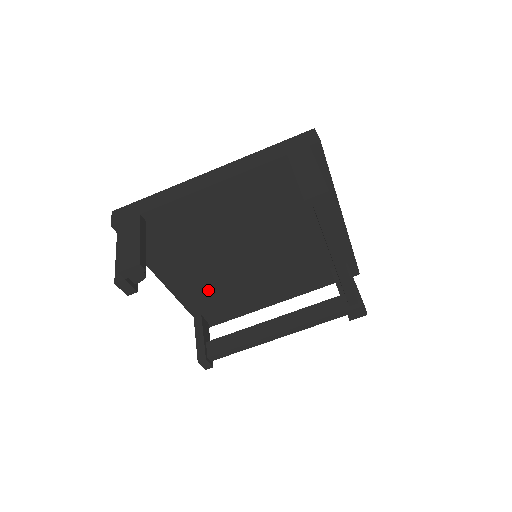
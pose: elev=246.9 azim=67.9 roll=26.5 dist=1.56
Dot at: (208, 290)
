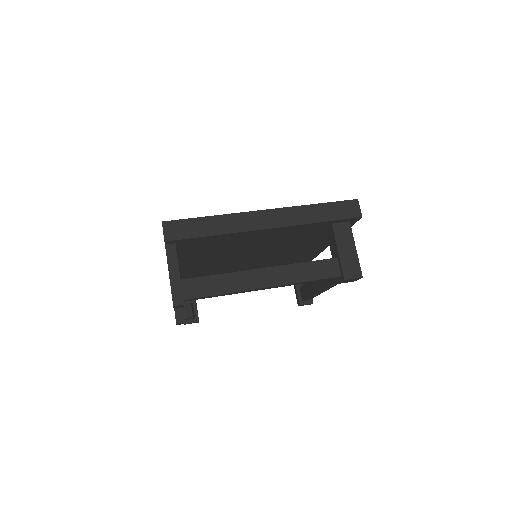
Dot at: (269, 263)
